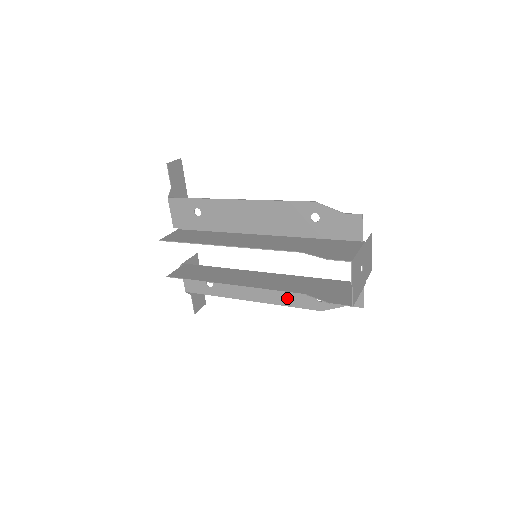
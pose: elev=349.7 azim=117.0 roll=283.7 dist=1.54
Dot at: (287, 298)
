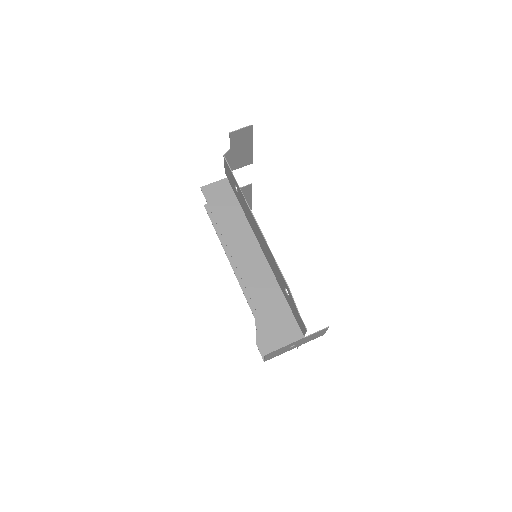
Dot at: occluded
